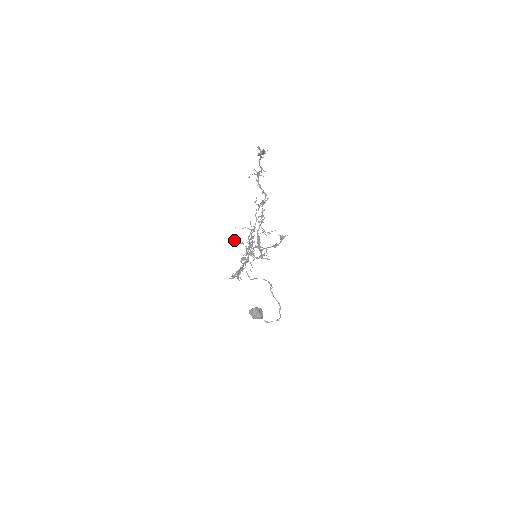
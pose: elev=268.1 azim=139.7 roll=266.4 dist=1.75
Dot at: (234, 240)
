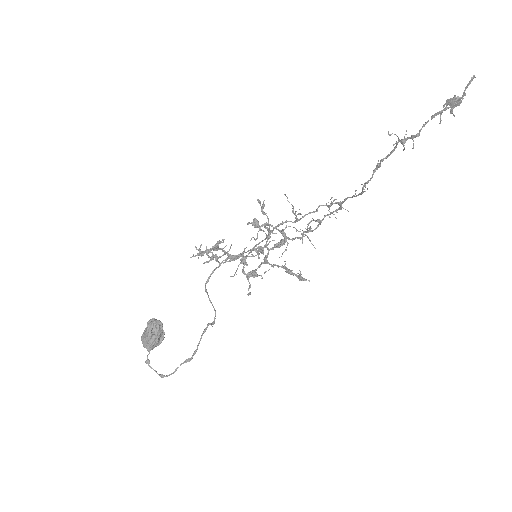
Dot at: (264, 205)
